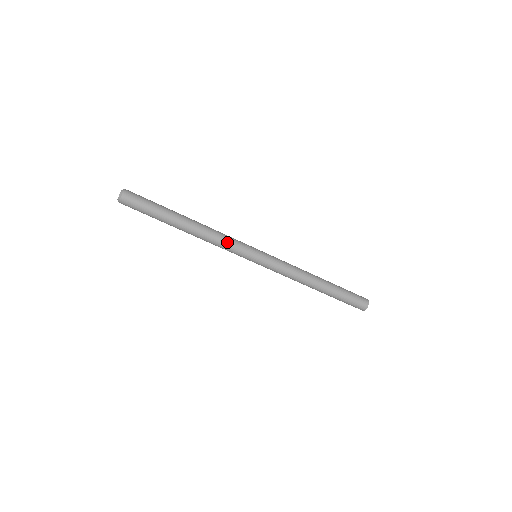
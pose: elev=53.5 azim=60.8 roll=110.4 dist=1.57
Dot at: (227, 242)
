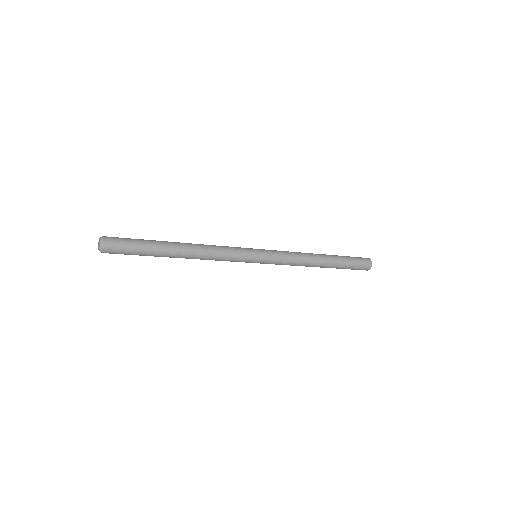
Dot at: (225, 253)
